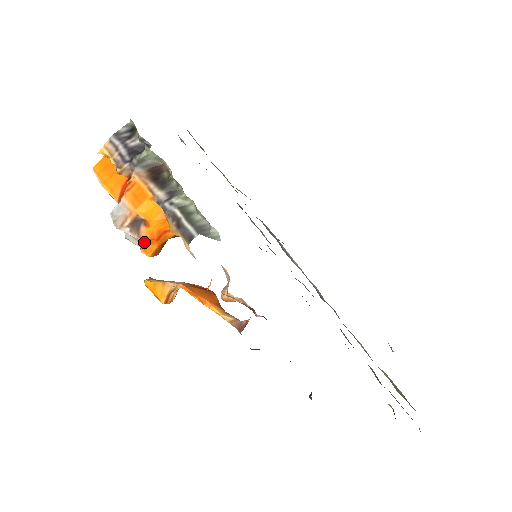
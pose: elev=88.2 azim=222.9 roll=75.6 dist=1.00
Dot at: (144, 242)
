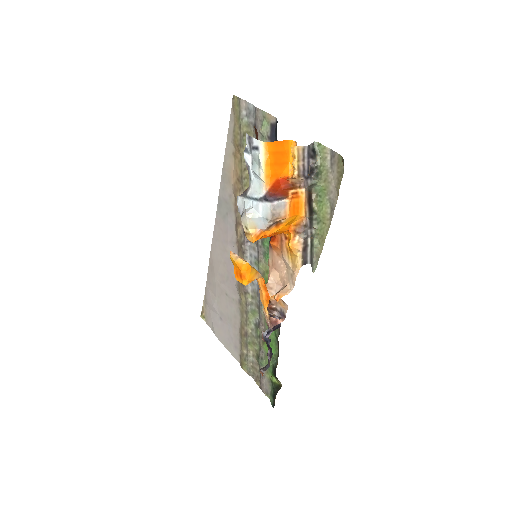
Dot at: (262, 232)
